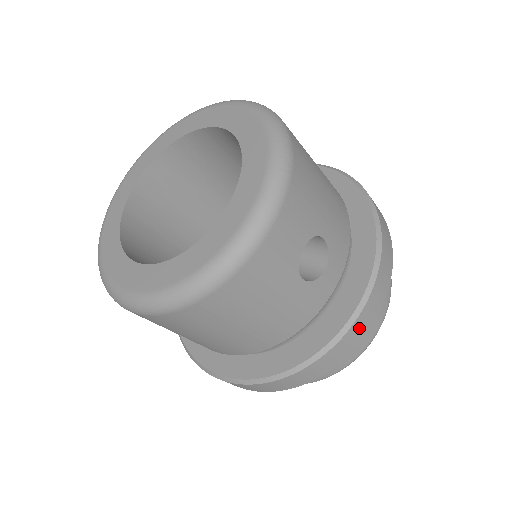
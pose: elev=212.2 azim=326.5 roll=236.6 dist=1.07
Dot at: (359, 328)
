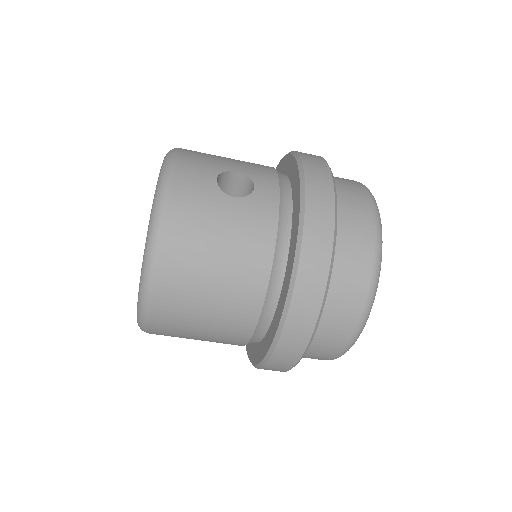
Dot at: (318, 202)
